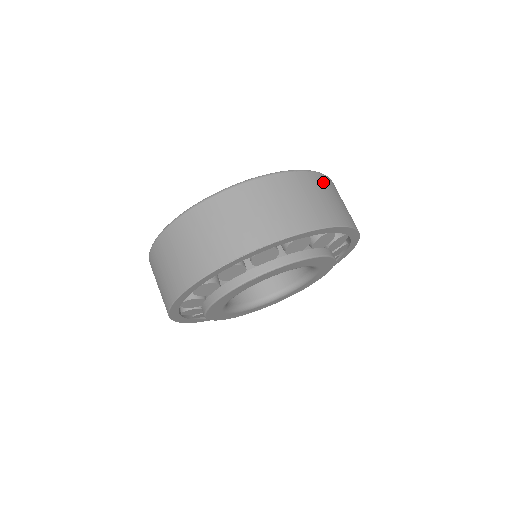
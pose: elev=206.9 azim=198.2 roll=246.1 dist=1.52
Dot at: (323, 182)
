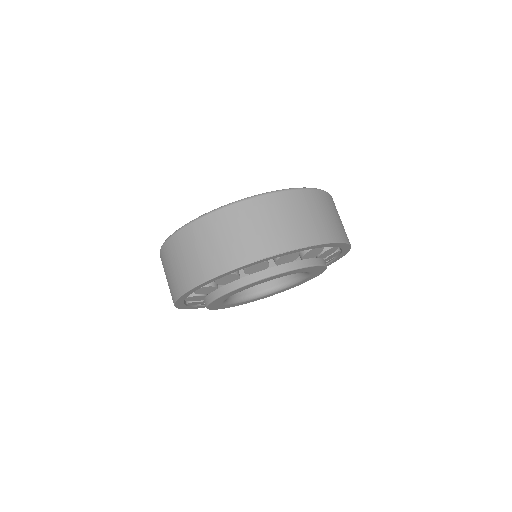
Dot at: (333, 203)
